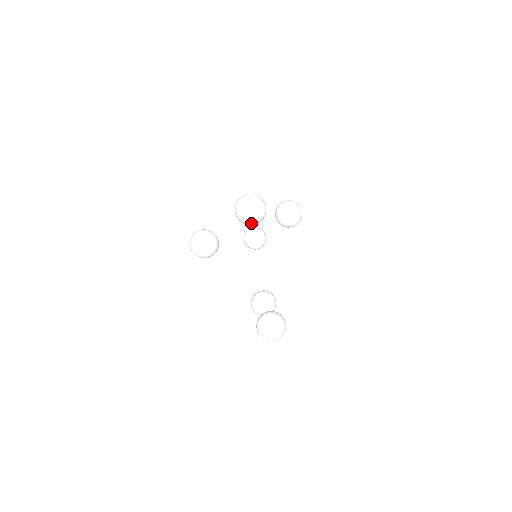
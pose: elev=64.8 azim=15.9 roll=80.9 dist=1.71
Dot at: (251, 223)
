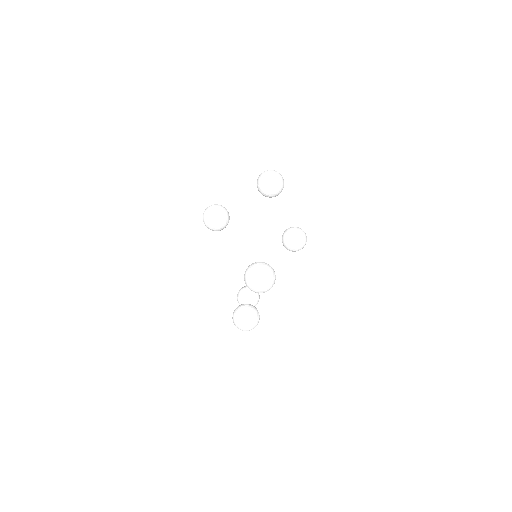
Dot at: (269, 186)
